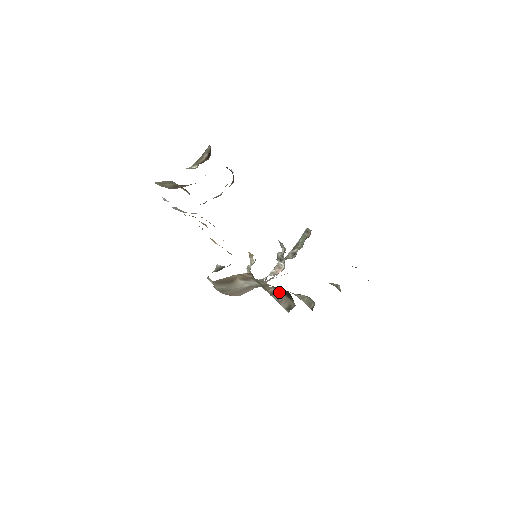
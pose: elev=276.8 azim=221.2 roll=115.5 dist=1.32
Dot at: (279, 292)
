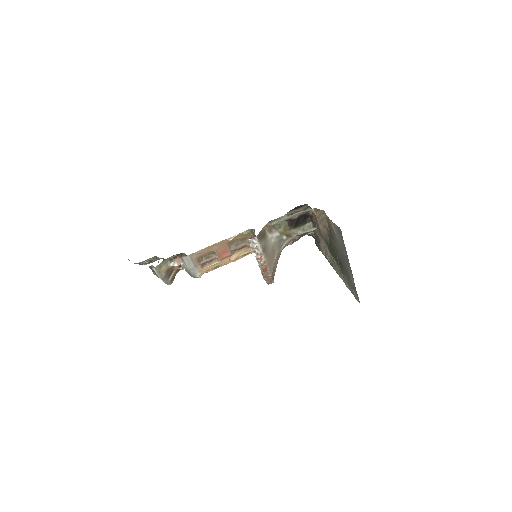
Dot at: (293, 211)
